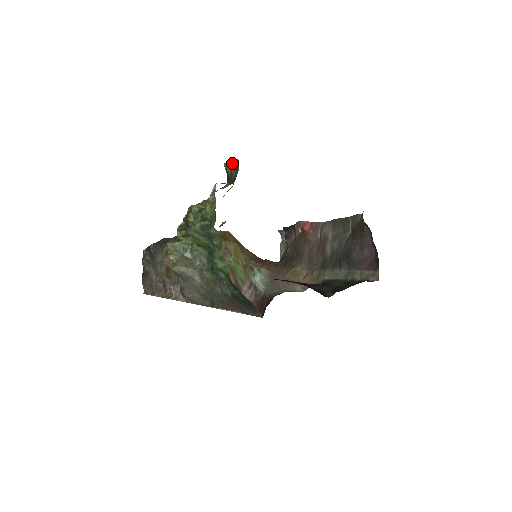
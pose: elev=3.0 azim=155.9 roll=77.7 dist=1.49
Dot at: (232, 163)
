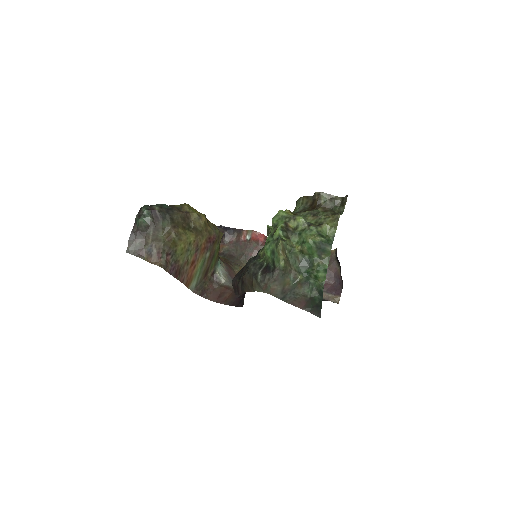
Dot at: (330, 196)
